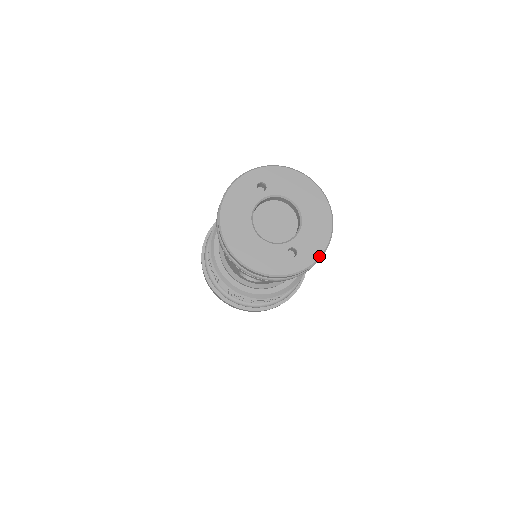
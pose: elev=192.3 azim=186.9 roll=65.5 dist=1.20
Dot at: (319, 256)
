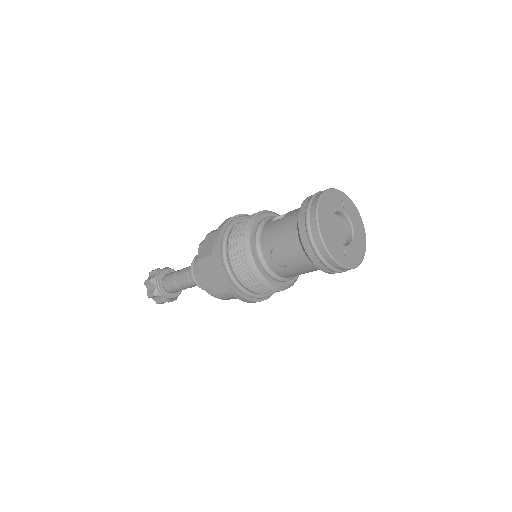
Dot at: (354, 267)
